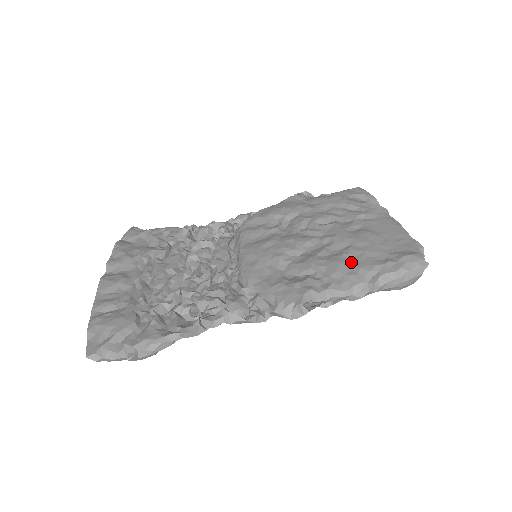
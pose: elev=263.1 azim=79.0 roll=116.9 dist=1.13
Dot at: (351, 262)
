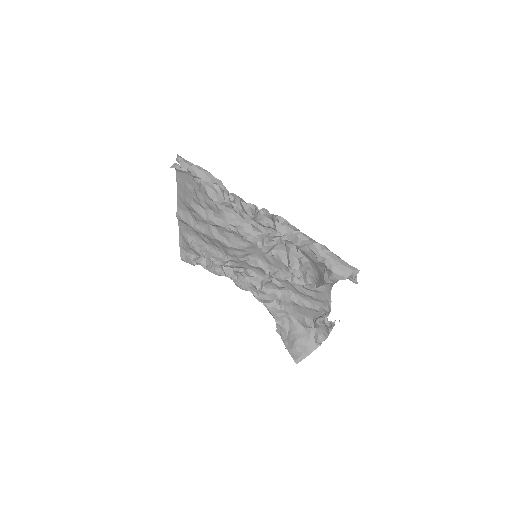
Dot at: occluded
